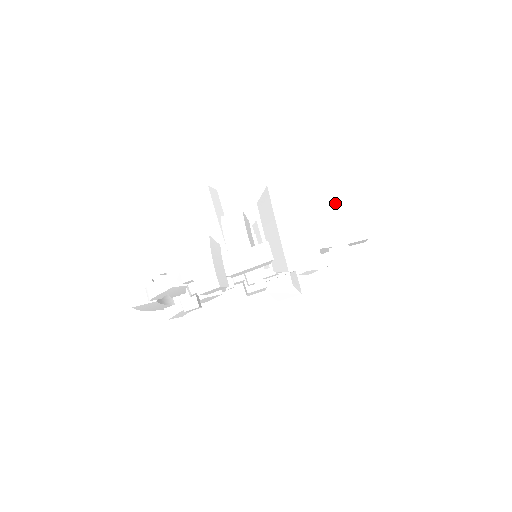
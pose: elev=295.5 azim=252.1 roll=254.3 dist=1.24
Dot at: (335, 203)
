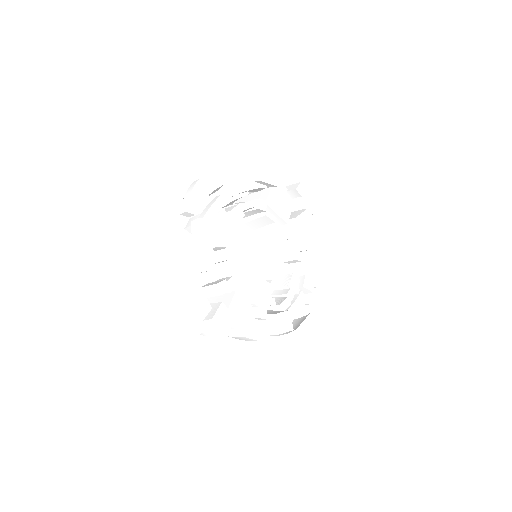
Dot at: occluded
